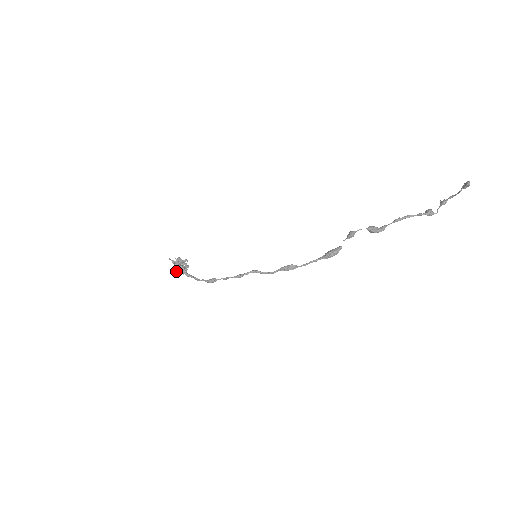
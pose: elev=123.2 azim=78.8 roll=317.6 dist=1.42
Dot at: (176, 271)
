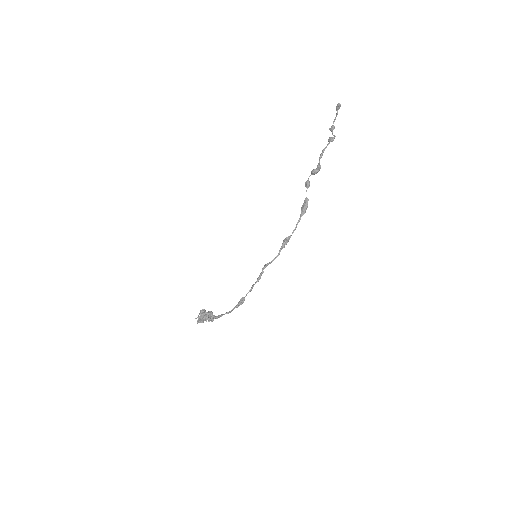
Dot at: (210, 320)
